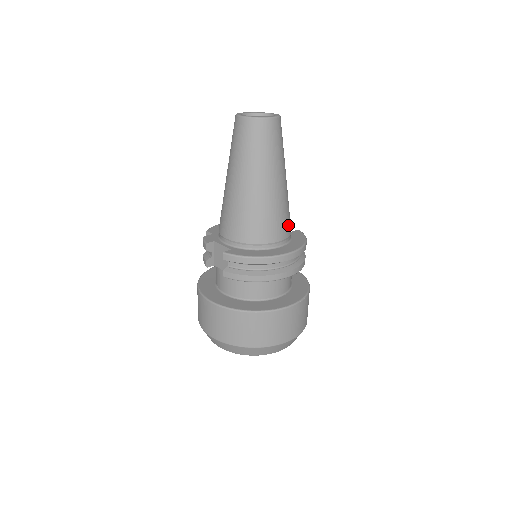
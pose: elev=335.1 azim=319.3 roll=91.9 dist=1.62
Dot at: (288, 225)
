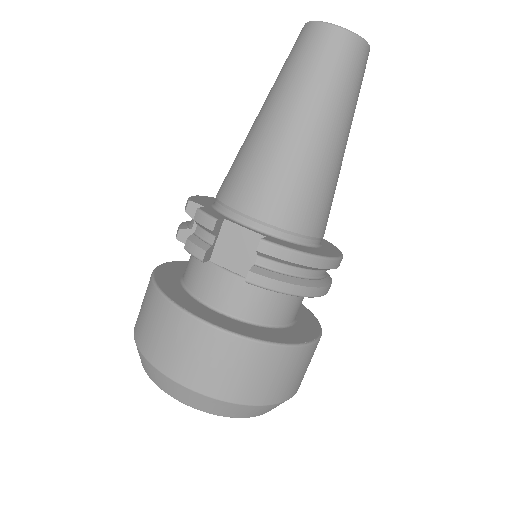
Dot at: occluded
